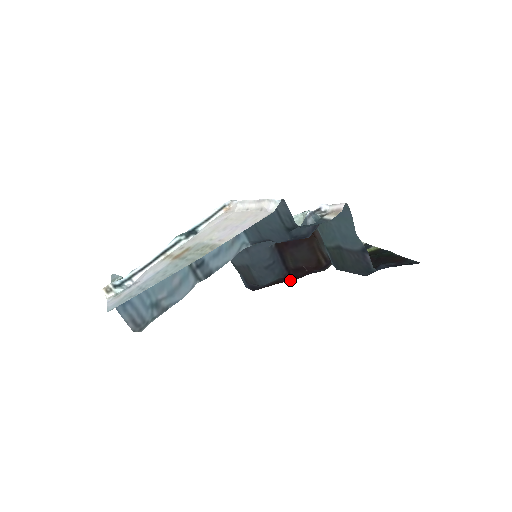
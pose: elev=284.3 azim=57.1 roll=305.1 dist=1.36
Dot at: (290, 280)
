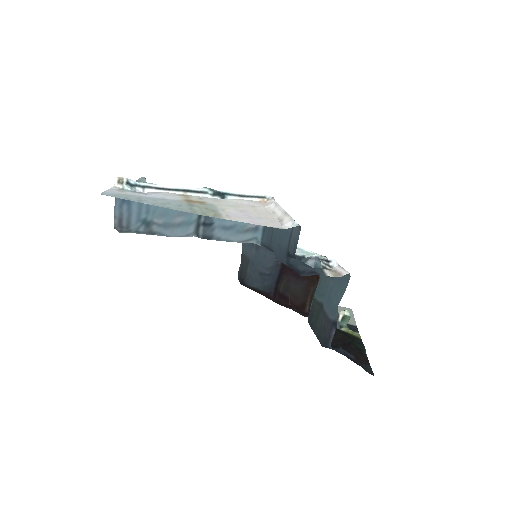
Dot at: (273, 300)
